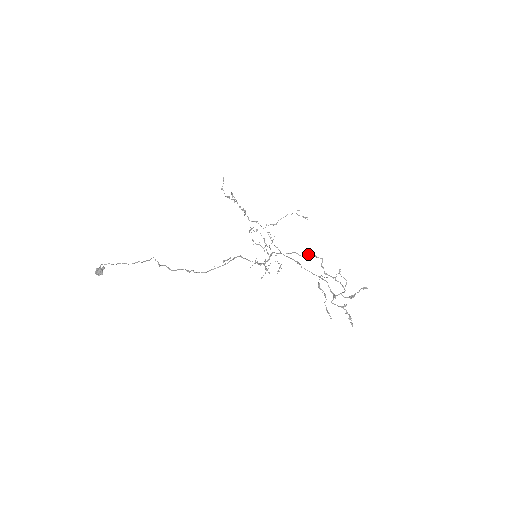
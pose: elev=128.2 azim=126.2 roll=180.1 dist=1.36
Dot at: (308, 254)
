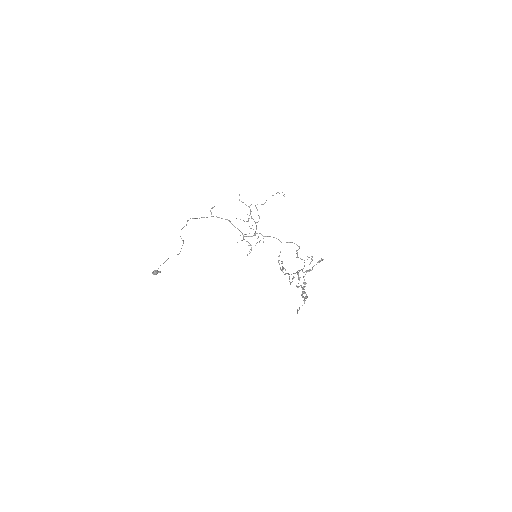
Dot at: (289, 242)
